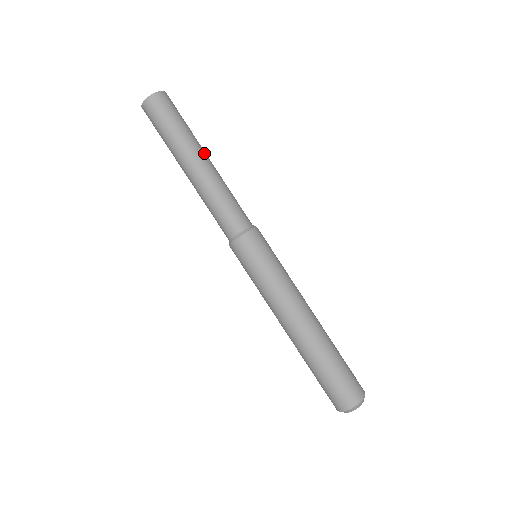
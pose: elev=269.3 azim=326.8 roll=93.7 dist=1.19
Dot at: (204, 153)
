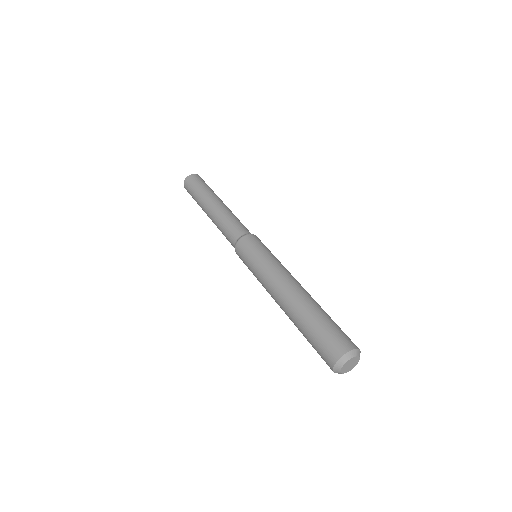
Dot at: (218, 199)
